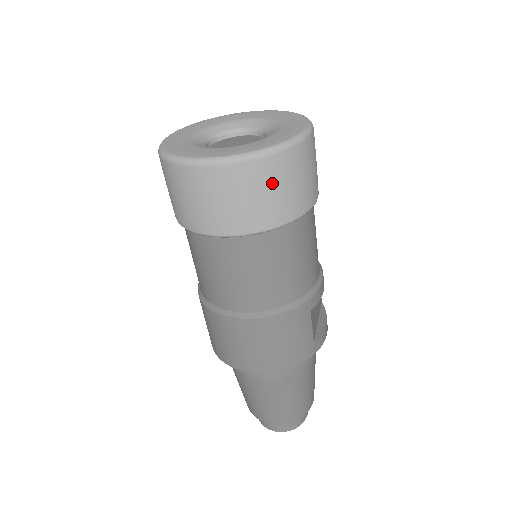
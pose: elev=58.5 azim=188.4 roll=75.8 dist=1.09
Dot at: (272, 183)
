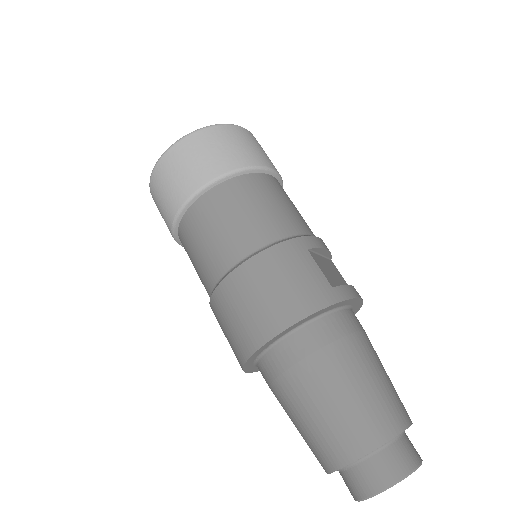
Dot at: (215, 143)
